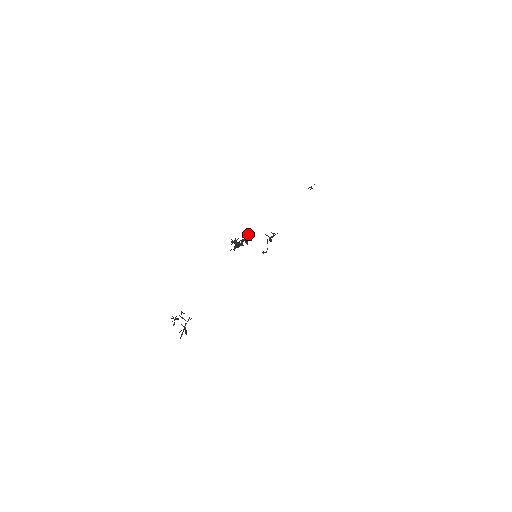
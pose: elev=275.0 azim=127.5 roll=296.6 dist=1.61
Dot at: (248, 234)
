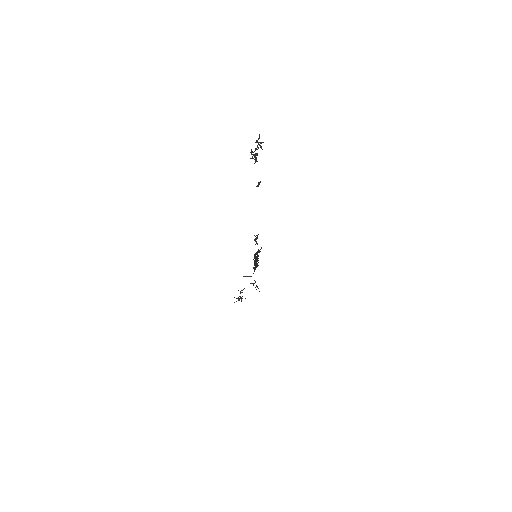
Dot at: occluded
